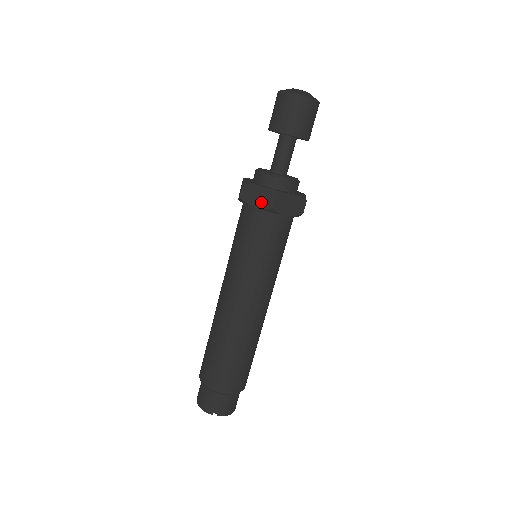
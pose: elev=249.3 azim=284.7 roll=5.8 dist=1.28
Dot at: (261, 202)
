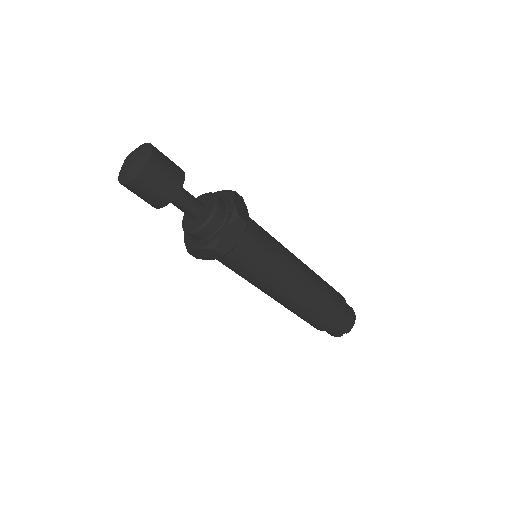
Dot at: (212, 256)
